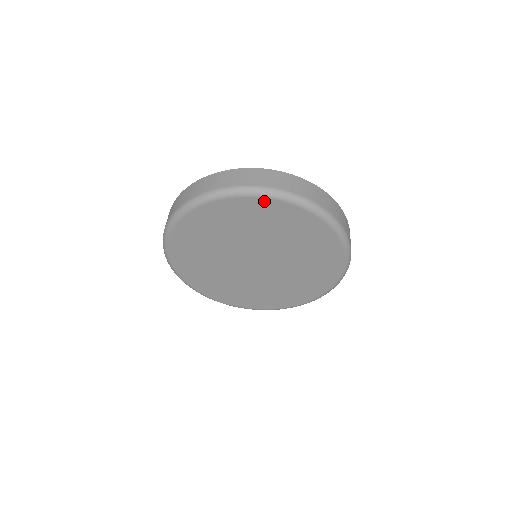
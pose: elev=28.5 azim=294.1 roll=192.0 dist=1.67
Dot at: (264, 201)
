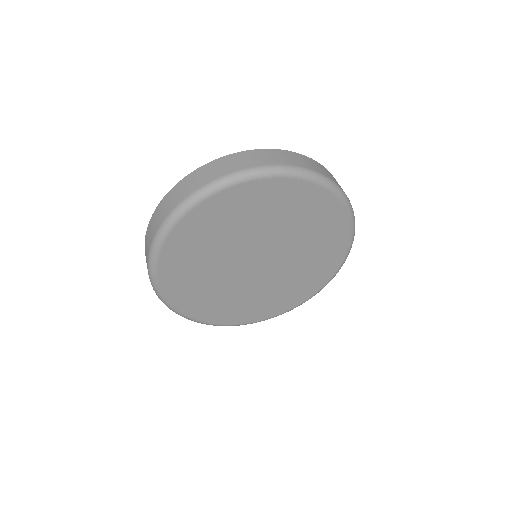
Dot at: (263, 183)
